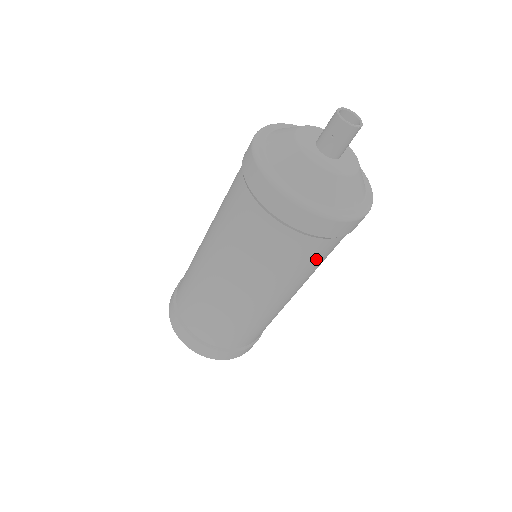
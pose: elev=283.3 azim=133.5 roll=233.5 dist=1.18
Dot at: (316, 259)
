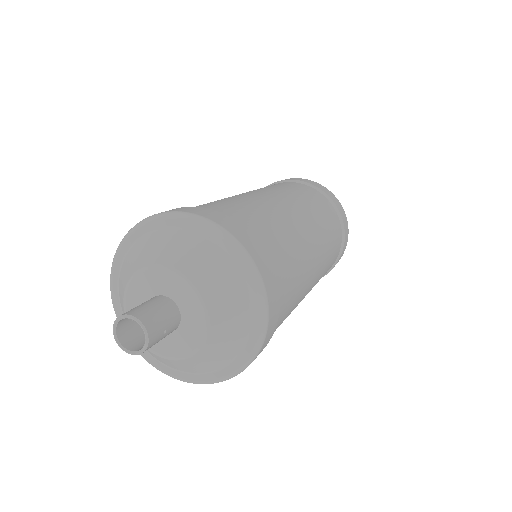
Dot at: occluded
